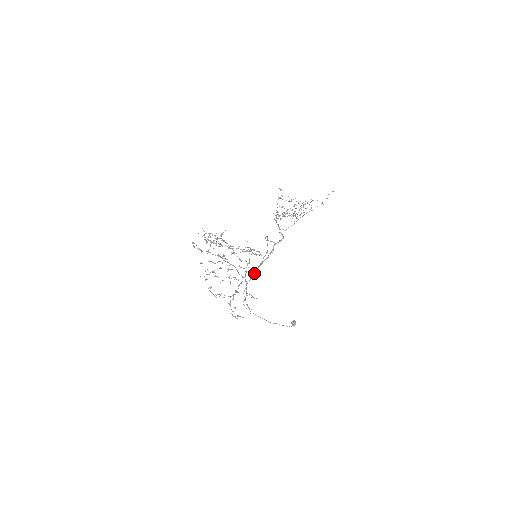
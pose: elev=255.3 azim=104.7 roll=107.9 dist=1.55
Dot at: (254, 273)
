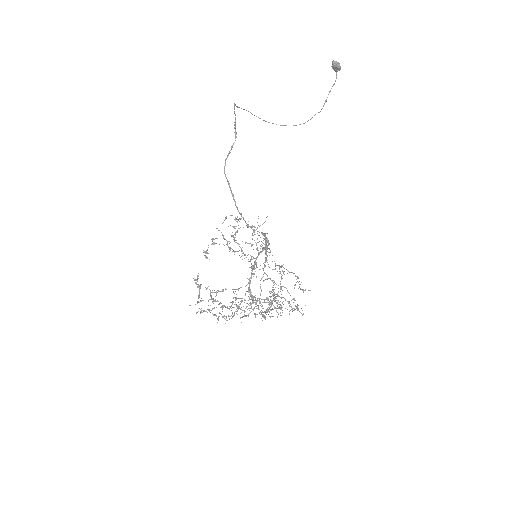
Dot at: (234, 107)
